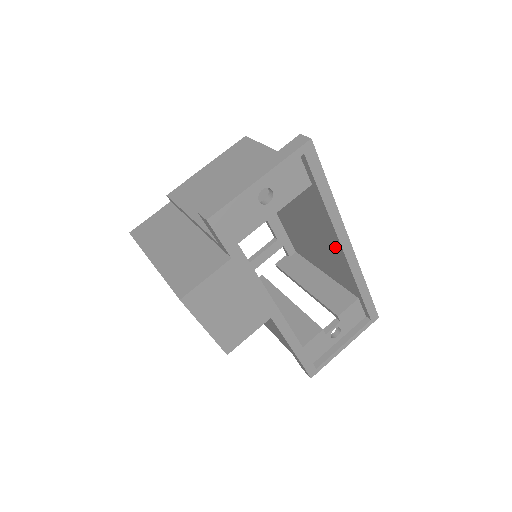
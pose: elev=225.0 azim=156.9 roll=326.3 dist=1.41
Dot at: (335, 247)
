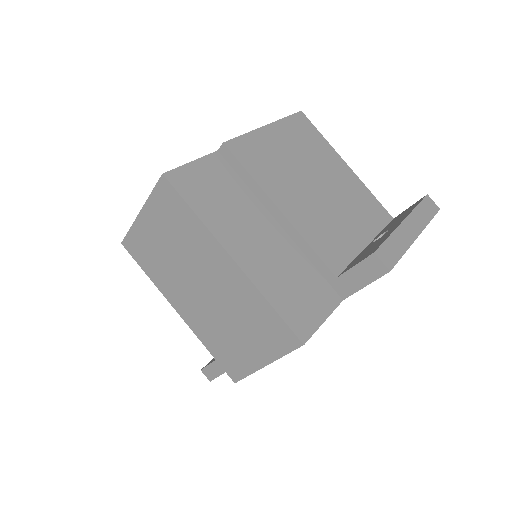
Dot at: occluded
